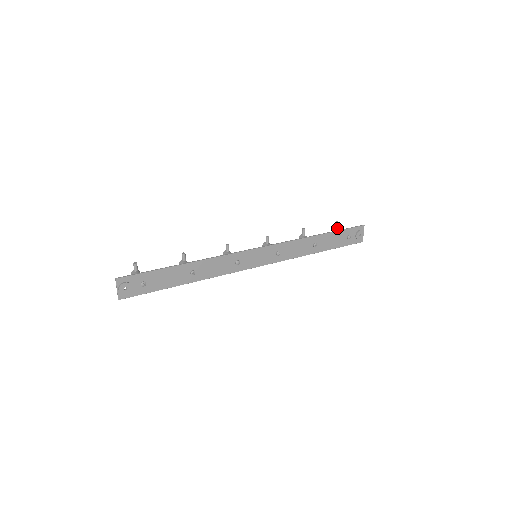
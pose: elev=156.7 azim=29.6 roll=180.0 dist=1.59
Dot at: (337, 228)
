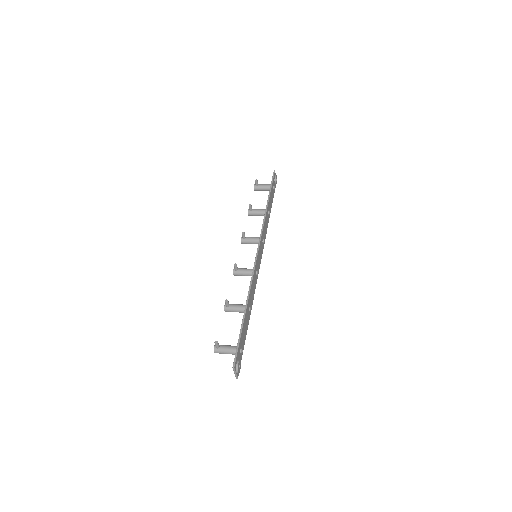
Dot at: (258, 185)
